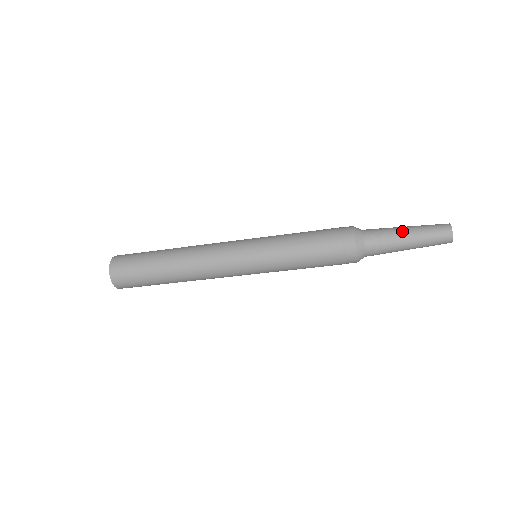
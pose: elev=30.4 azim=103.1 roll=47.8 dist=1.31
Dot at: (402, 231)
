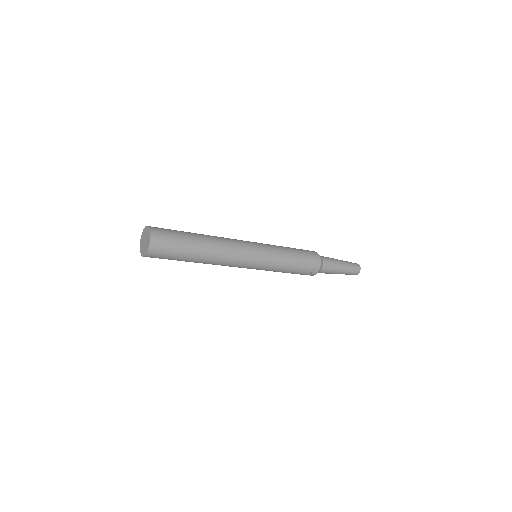
Dot at: (341, 265)
